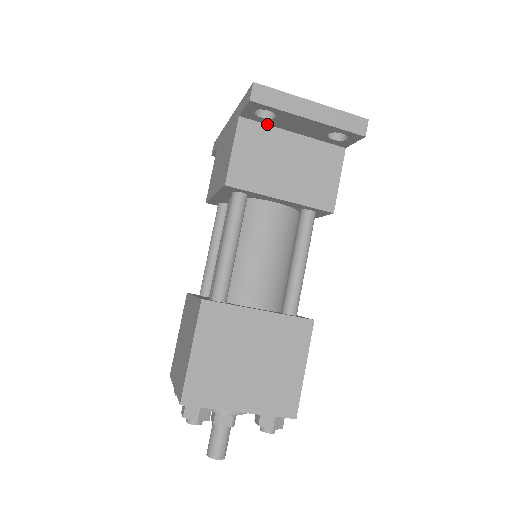
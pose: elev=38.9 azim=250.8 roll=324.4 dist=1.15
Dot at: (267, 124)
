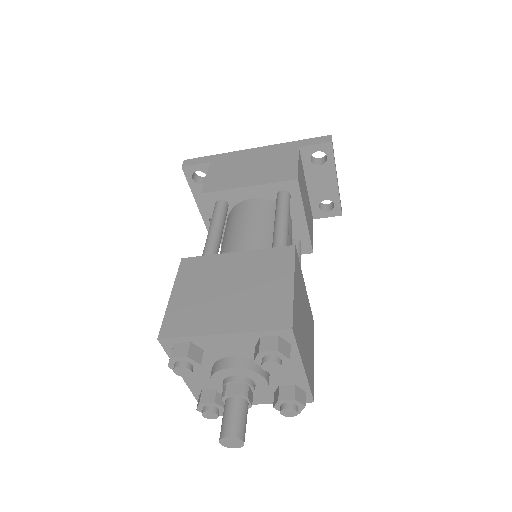
Dot at: (303, 167)
